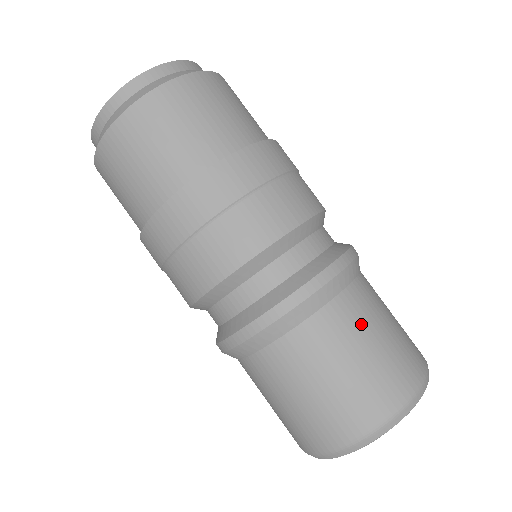
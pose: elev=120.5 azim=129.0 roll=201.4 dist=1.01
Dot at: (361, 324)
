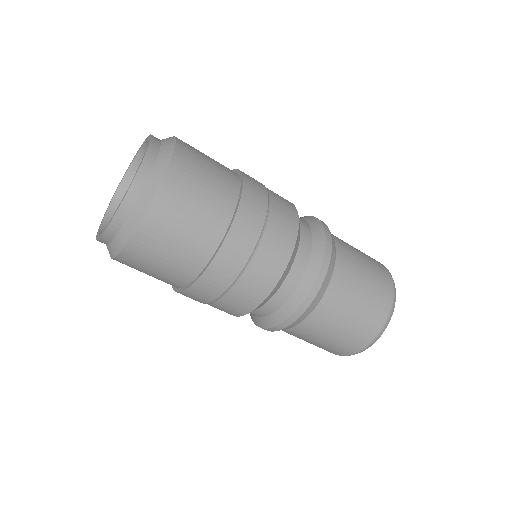
Dot at: (352, 281)
